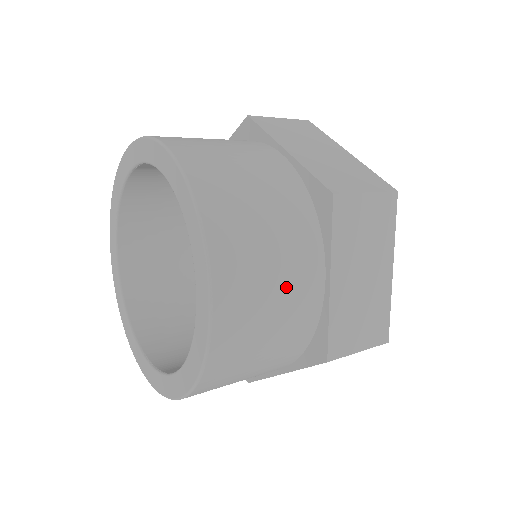
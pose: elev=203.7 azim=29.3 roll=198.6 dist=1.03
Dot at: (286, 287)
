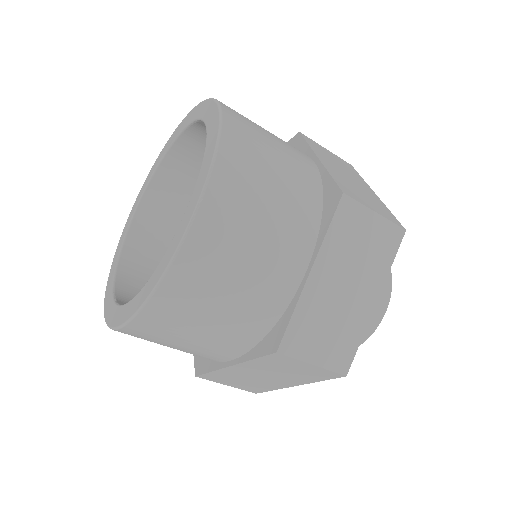
Dot at: (266, 252)
